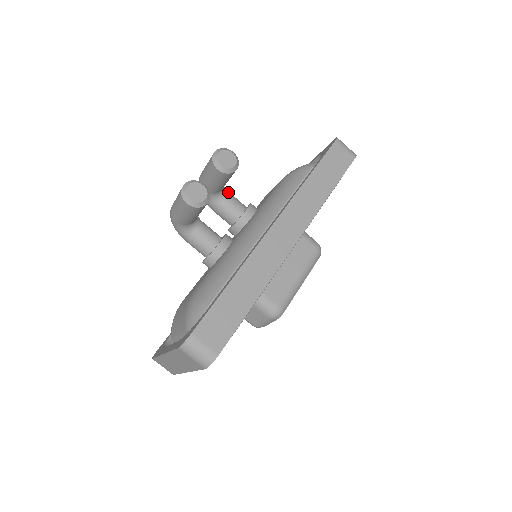
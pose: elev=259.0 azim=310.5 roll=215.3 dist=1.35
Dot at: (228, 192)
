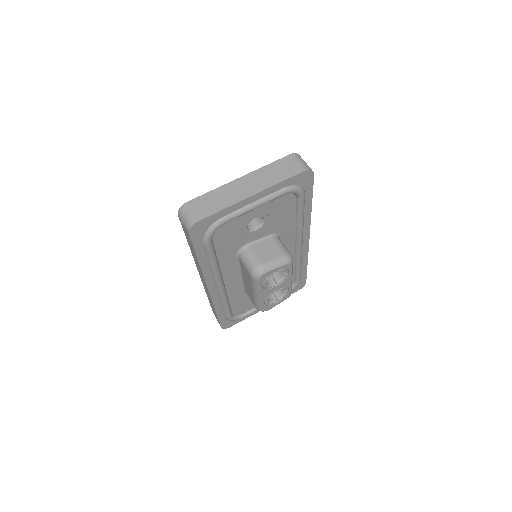
Dot at: occluded
